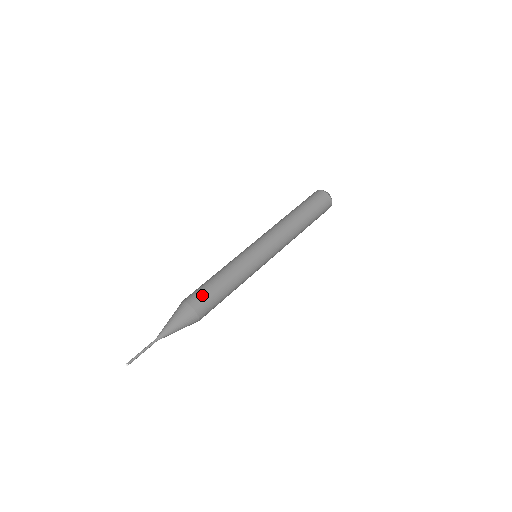
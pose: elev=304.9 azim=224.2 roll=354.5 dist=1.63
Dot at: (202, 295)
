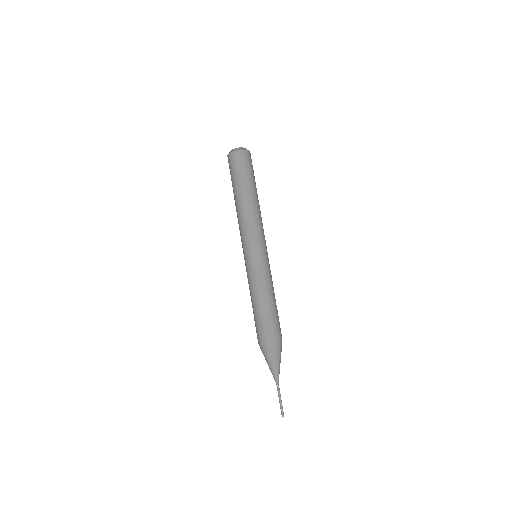
Dot at: (267, 328)
